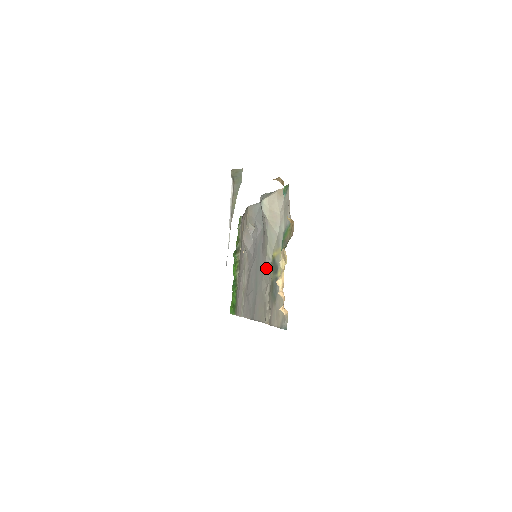
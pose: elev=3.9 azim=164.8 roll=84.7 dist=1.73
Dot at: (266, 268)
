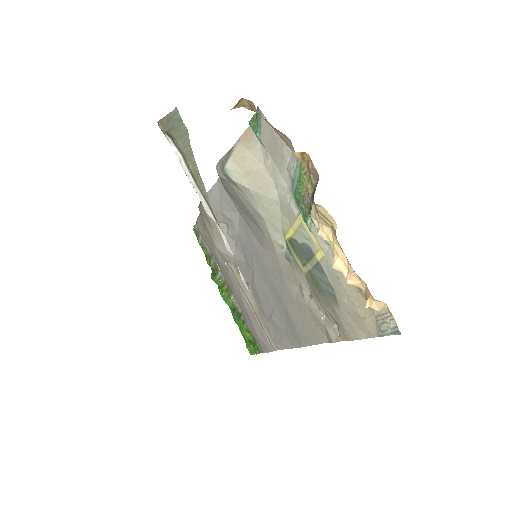
Dot at: (283, 263)
